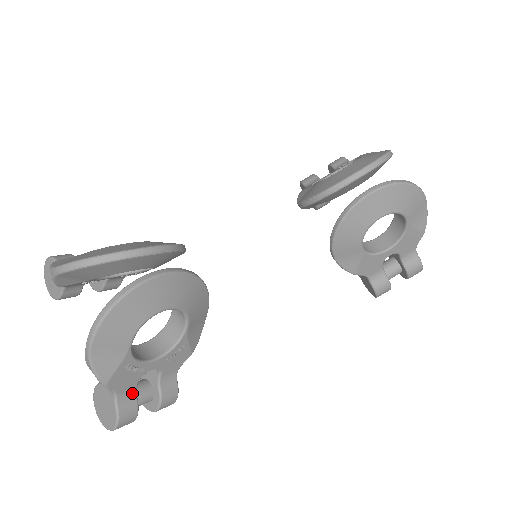
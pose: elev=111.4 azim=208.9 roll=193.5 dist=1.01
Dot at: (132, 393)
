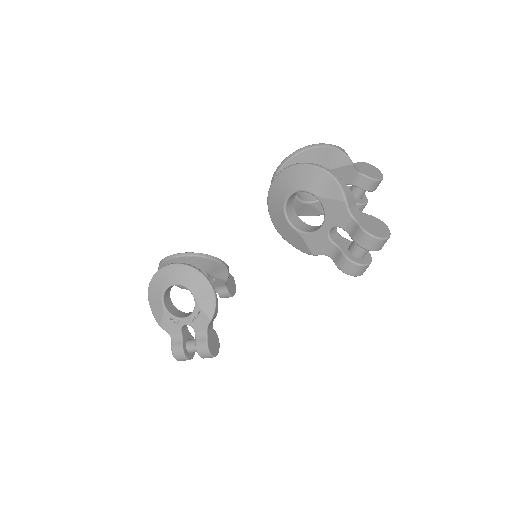
Dot at: (179, 338)
